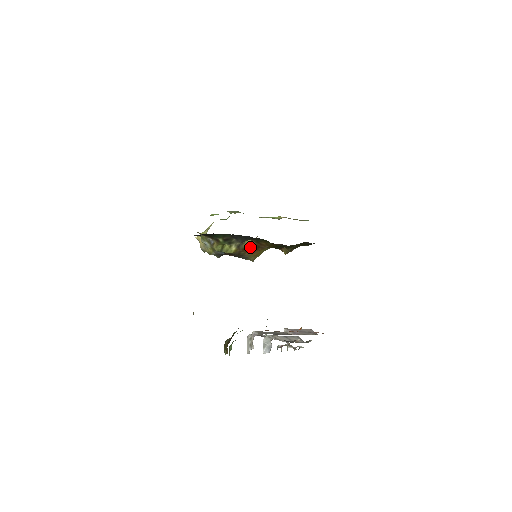
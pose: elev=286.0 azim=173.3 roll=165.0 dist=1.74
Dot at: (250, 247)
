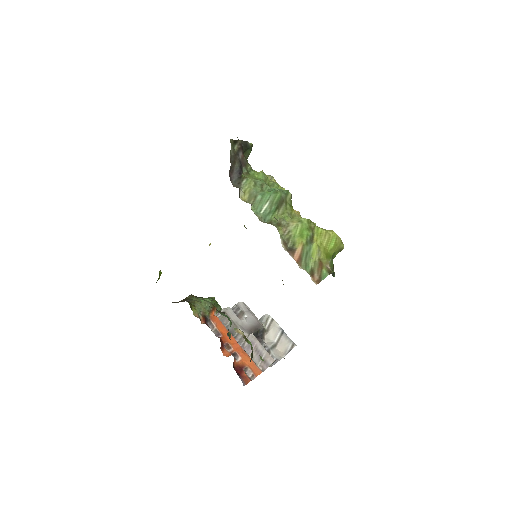
Dot at: occluded
